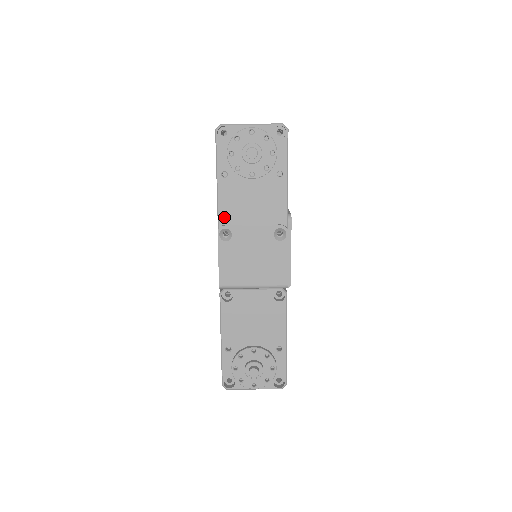
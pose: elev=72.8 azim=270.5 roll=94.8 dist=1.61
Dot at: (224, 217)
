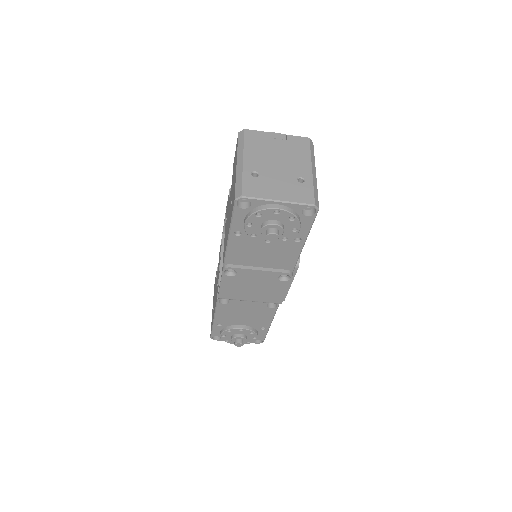
Dot at: (231, 260)
